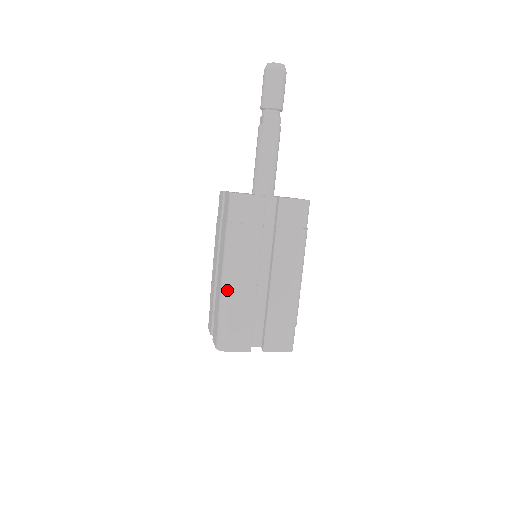
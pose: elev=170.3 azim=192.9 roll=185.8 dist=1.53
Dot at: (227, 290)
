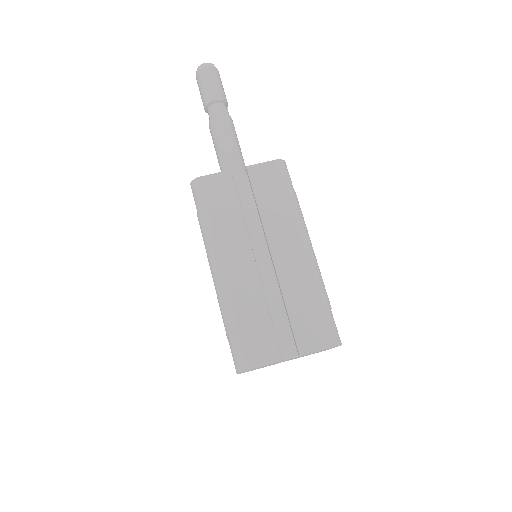
Dot at: (222, 289)
